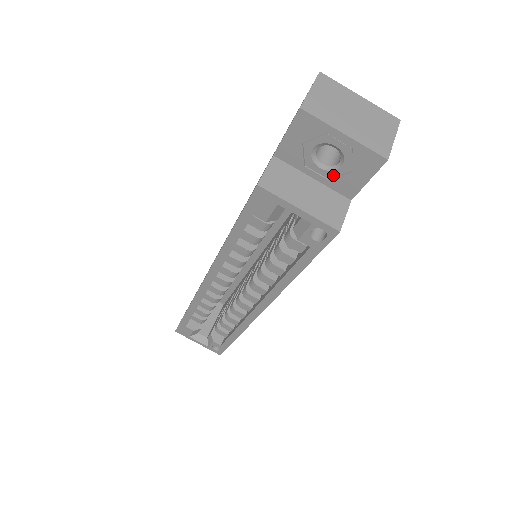
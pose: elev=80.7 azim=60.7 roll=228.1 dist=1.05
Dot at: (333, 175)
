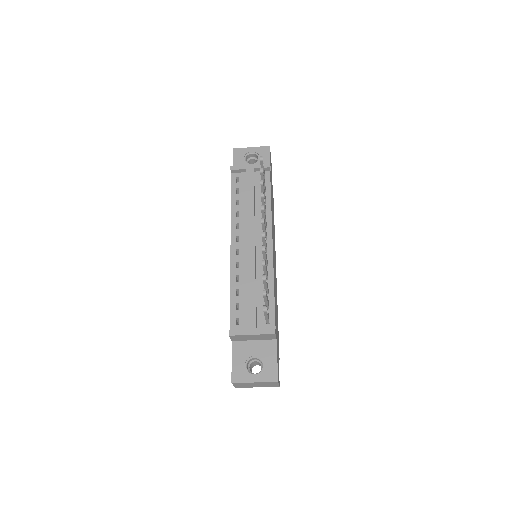
Dot at: occluded
